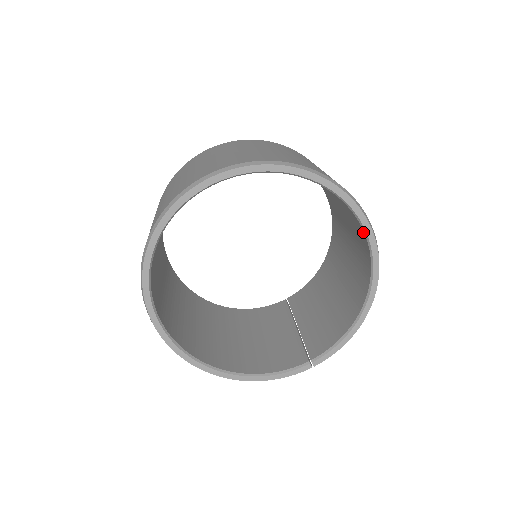
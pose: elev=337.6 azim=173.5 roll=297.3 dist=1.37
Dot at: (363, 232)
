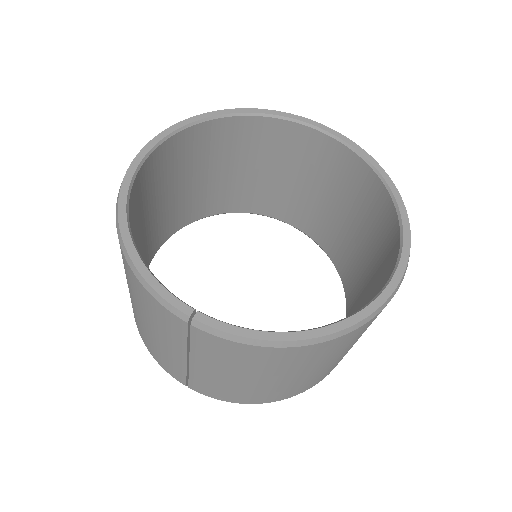
Dot at: (391, 273)
